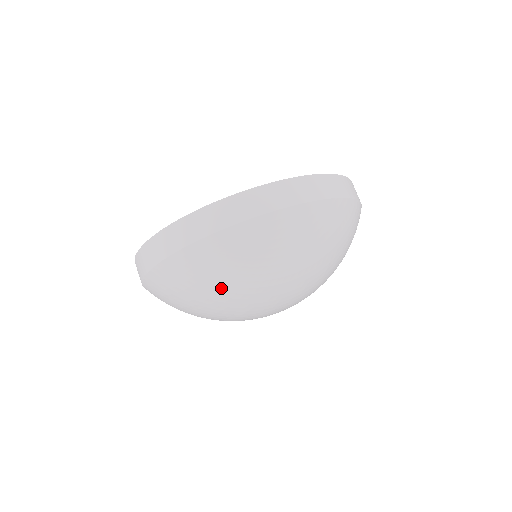
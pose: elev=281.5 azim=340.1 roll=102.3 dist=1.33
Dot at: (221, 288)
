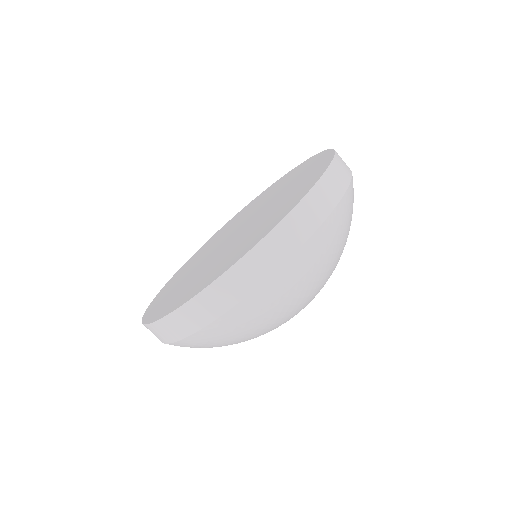
Dot at: (321, 277)
